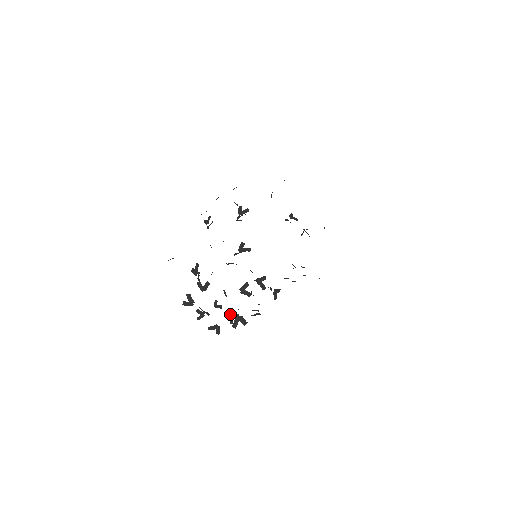
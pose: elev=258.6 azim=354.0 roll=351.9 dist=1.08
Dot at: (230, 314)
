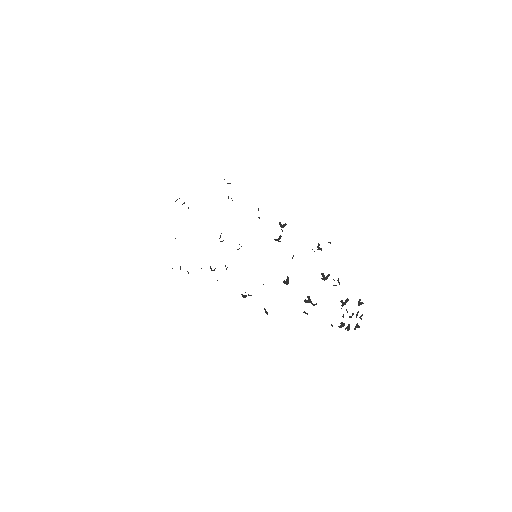
Dot at: (357, 324)
